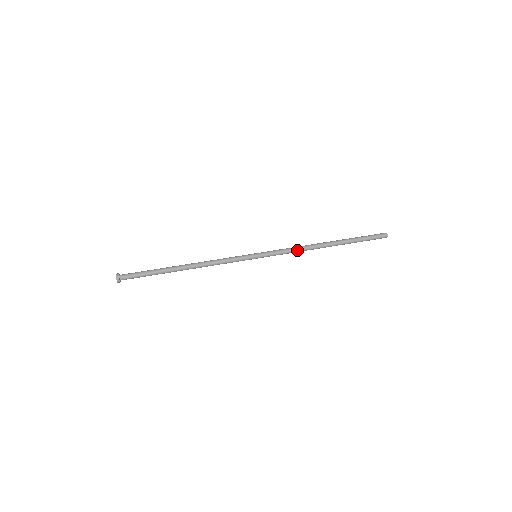
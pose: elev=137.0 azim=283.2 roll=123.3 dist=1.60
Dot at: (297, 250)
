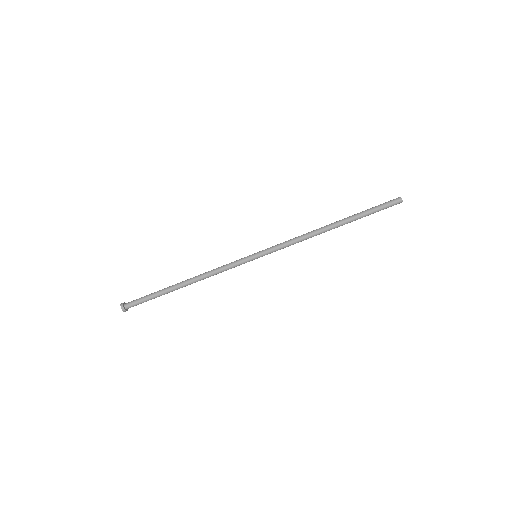
Dot at: occluded
